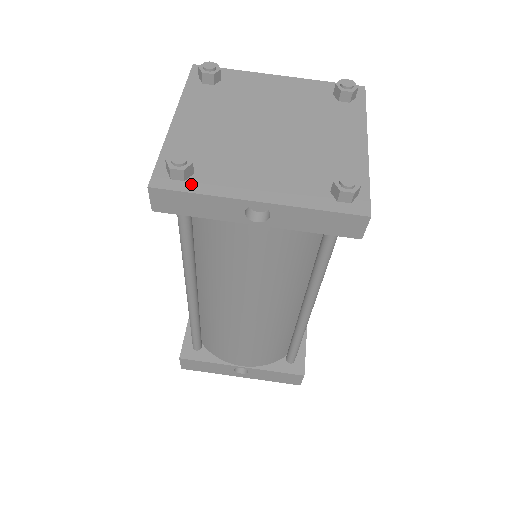
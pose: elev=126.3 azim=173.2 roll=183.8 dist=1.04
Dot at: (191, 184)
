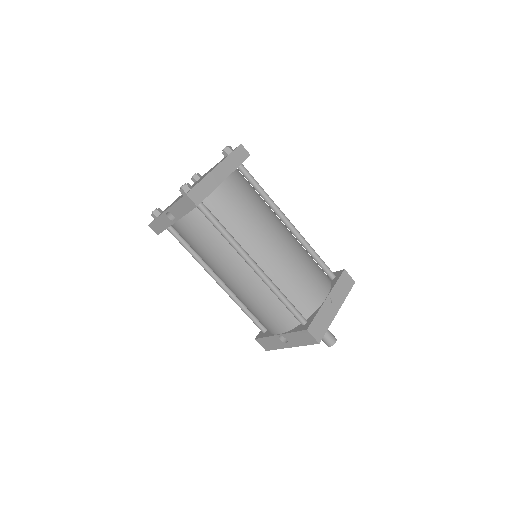
Dot at: occluded
